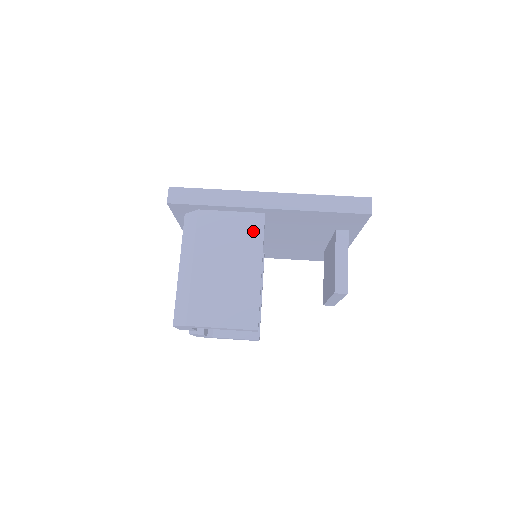
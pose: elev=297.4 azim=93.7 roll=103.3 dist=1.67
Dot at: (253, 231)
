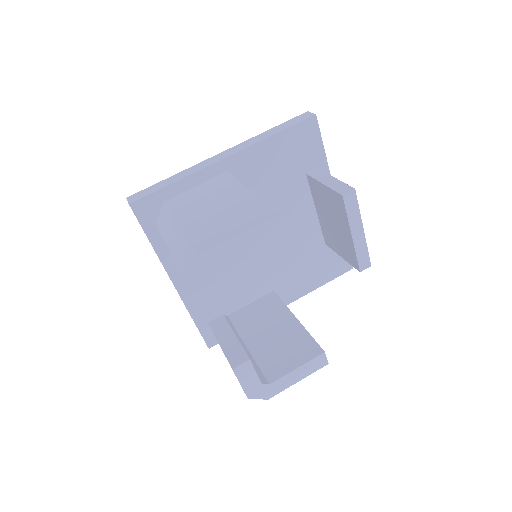
Dot at: (224, 182)
